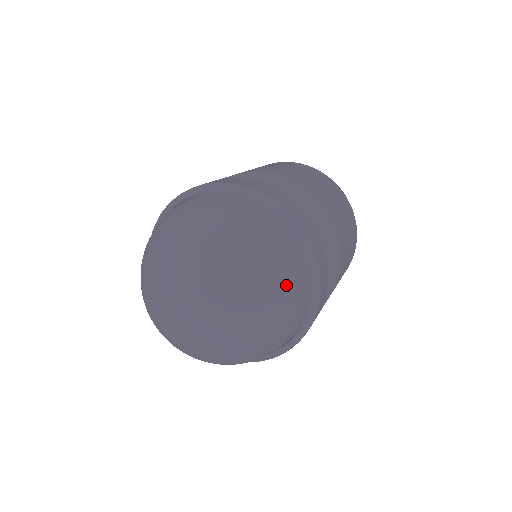
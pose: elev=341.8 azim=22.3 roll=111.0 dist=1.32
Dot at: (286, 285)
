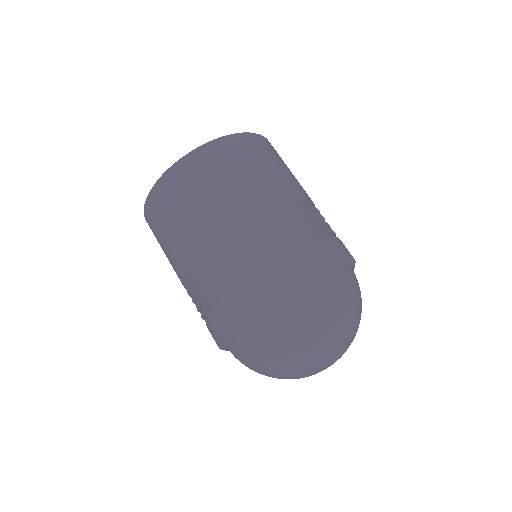
Dot at: occluded
